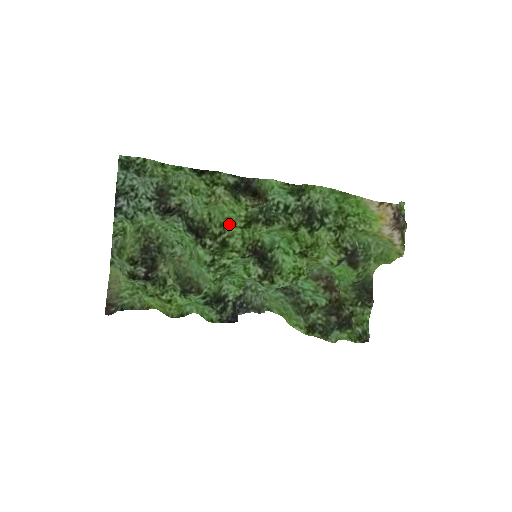
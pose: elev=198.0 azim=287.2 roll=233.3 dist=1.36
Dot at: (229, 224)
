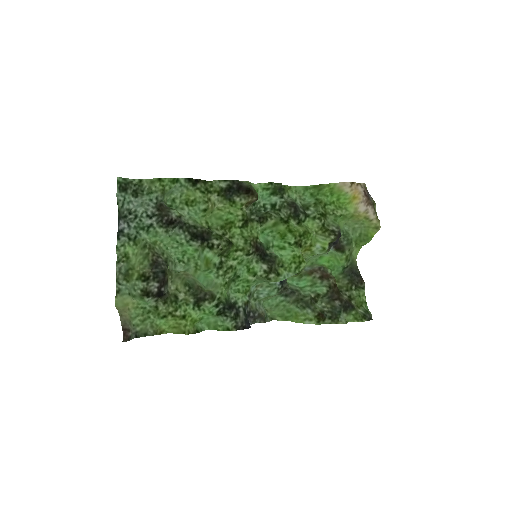
Dot at: (229, 225)
